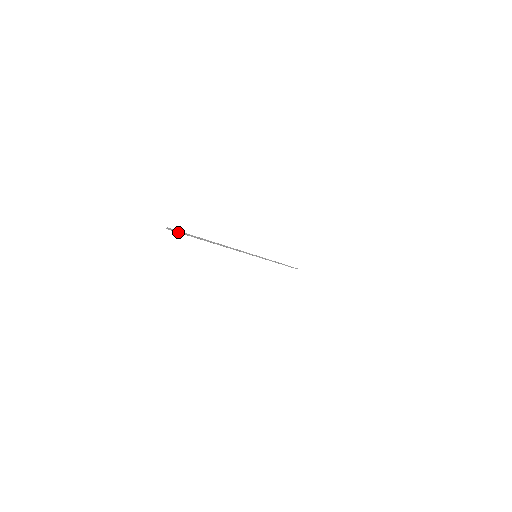
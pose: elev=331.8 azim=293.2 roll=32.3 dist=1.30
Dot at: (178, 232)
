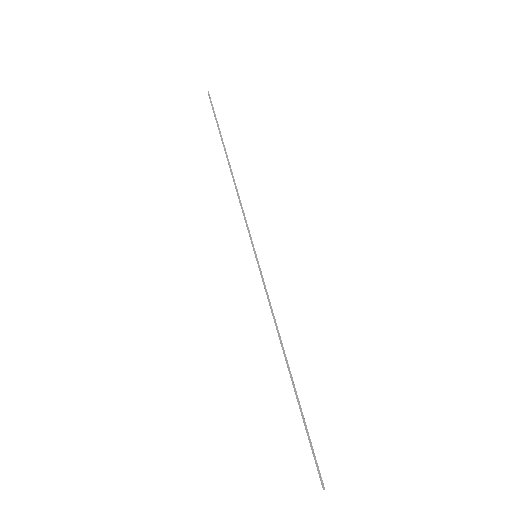
Dot at: (211, 103)
